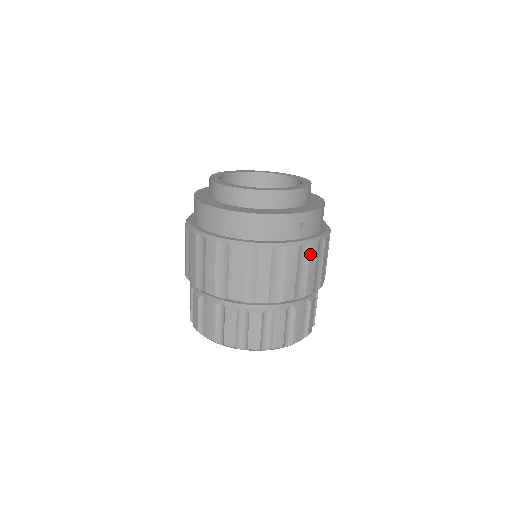
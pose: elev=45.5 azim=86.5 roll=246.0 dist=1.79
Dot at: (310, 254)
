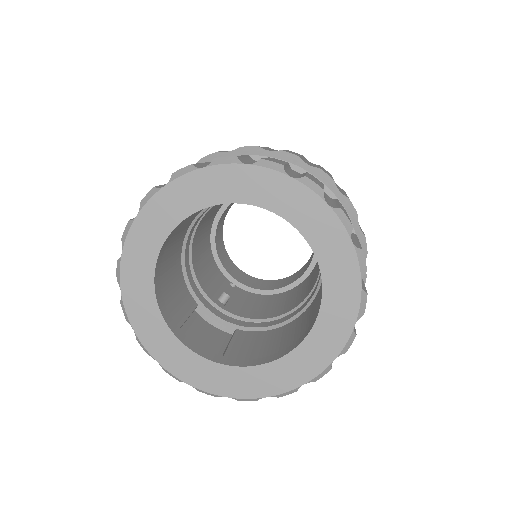
Dot at: occluded
